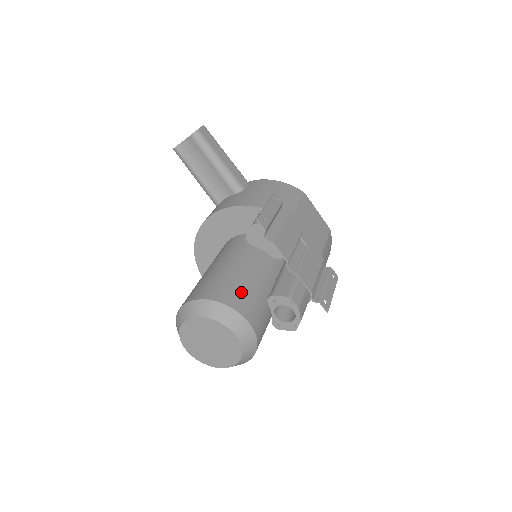
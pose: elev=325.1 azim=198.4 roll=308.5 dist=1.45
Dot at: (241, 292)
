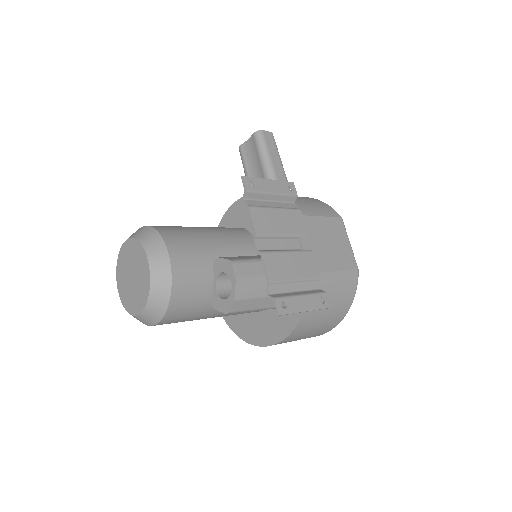
Dot at: (188, 238)
